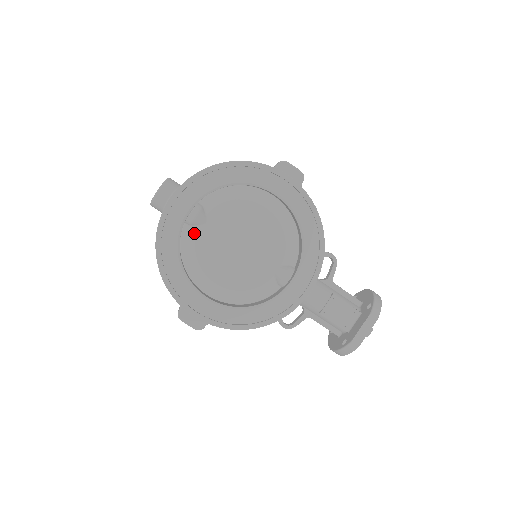
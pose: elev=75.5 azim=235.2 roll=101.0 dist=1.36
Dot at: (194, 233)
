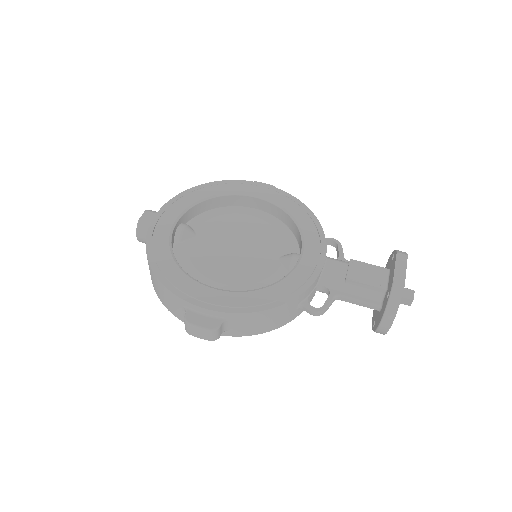
Dot at: (185, 246)
